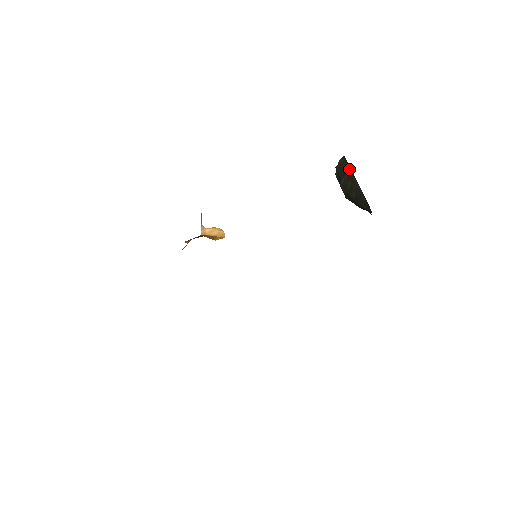
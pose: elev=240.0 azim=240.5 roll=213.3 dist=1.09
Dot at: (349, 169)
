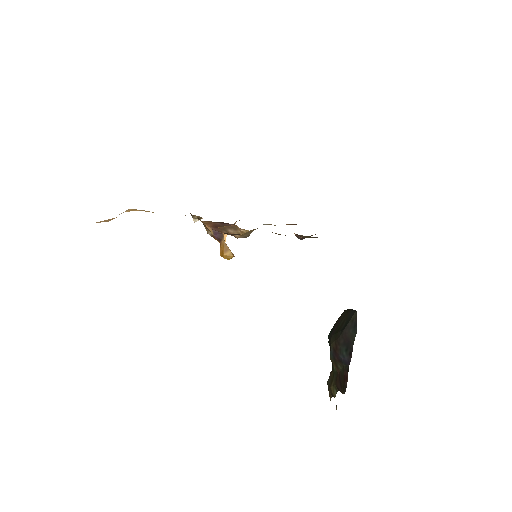
Dot at: (347, 311)
